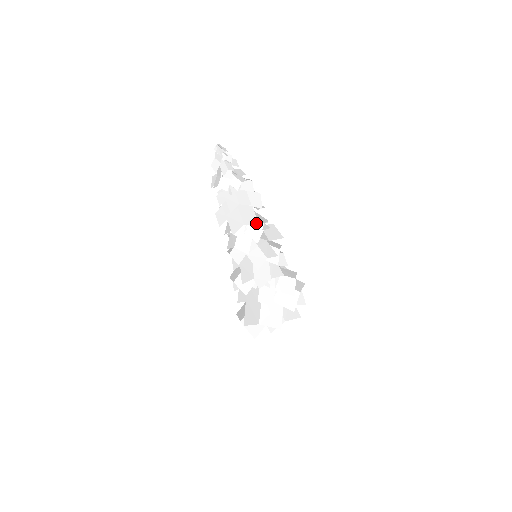
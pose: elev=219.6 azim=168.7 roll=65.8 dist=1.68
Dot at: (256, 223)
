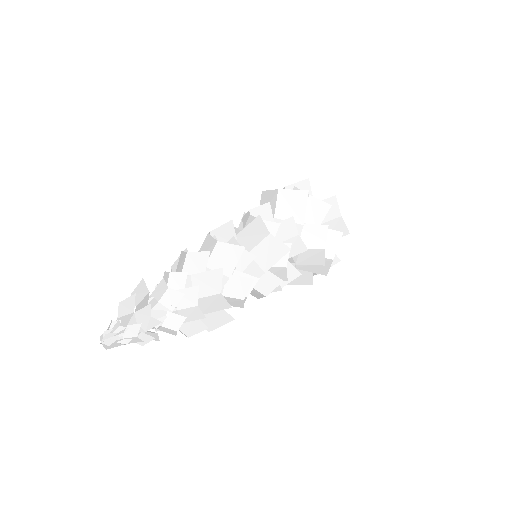
Dot at: (228, 319)
